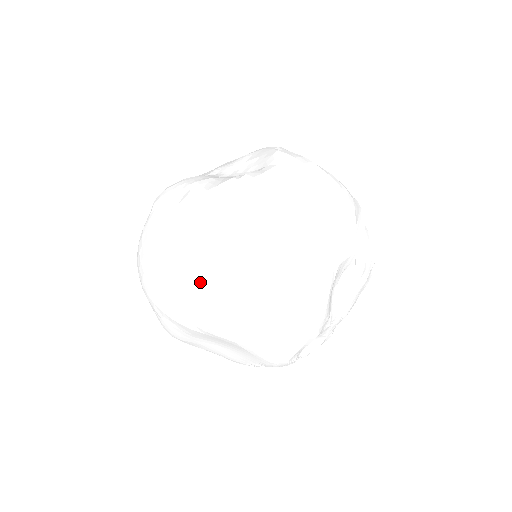
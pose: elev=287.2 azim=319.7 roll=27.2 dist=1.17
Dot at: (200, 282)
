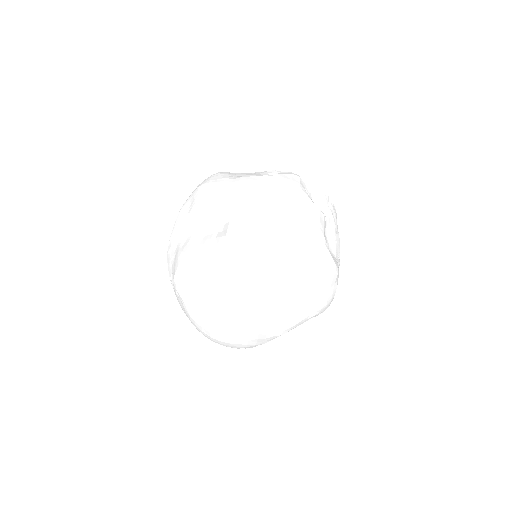
Dot at: (261, 322)
